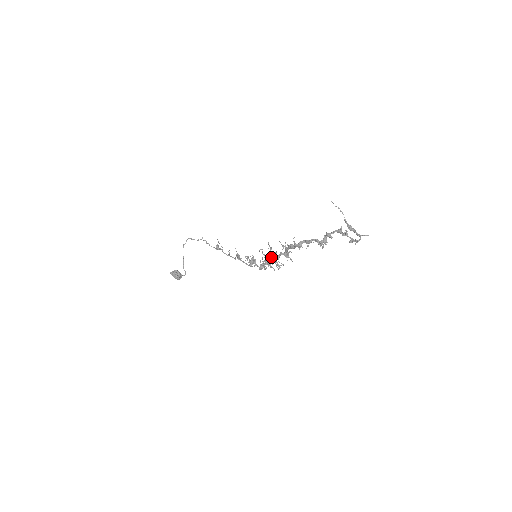
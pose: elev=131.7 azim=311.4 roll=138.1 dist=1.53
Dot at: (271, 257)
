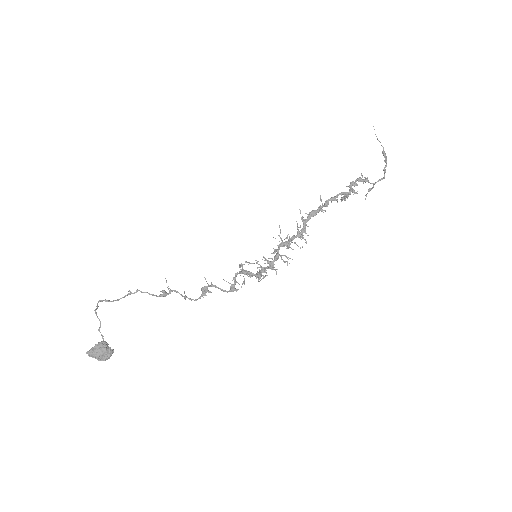
Dot at: (283, 244)
